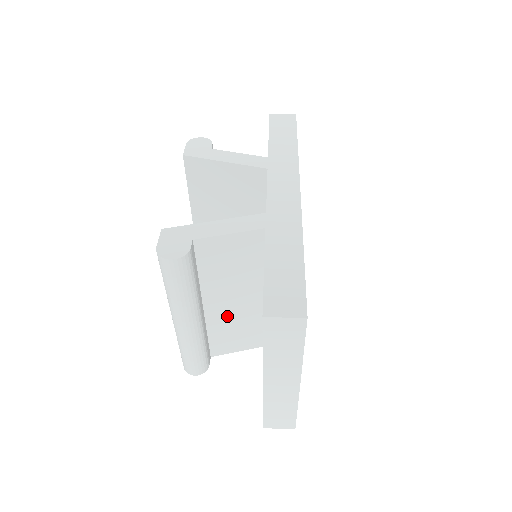
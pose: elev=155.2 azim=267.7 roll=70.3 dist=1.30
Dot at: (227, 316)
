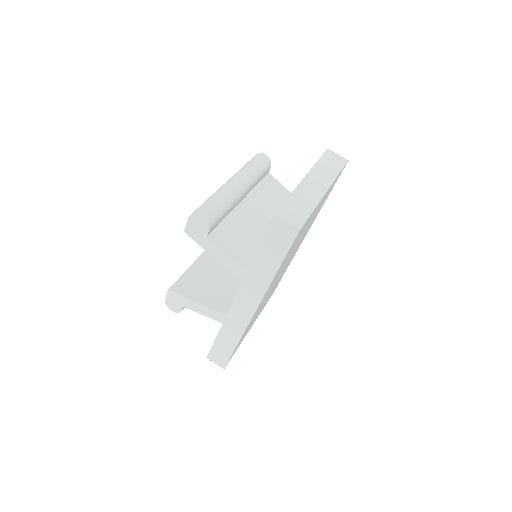
Dot at: occluded
